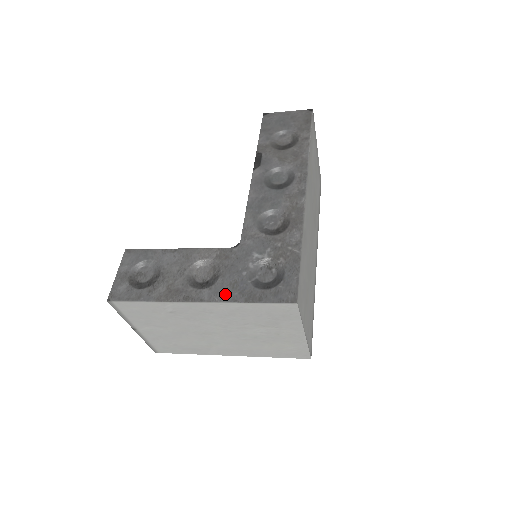
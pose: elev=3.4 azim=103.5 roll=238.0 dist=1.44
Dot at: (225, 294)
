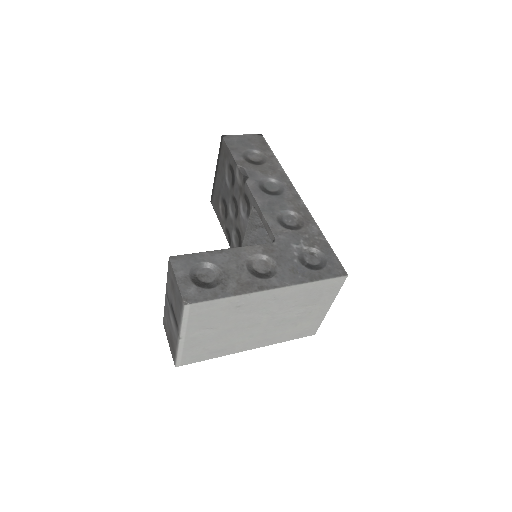
Dot at: (292, 278)
